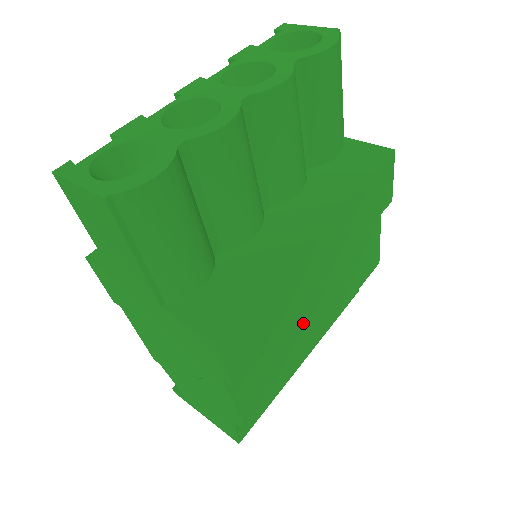
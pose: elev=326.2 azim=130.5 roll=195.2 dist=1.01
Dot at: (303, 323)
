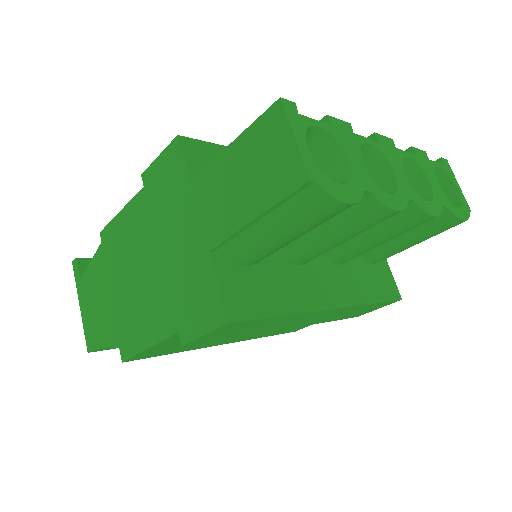
Dot at: occluded
